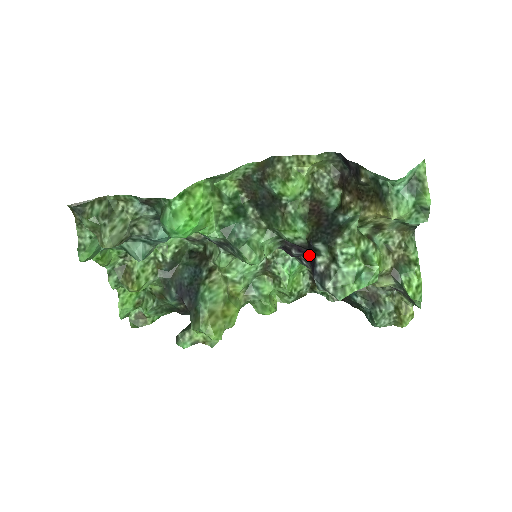
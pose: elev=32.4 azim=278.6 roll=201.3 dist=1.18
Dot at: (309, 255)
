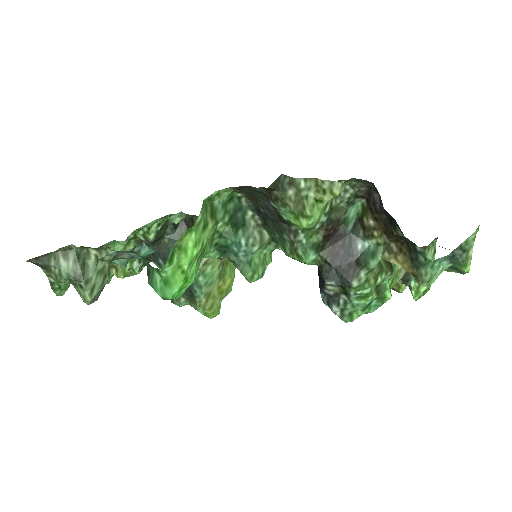
Dot at: occluded
